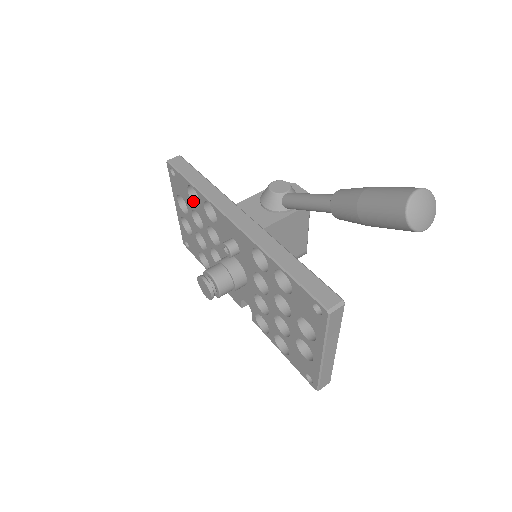
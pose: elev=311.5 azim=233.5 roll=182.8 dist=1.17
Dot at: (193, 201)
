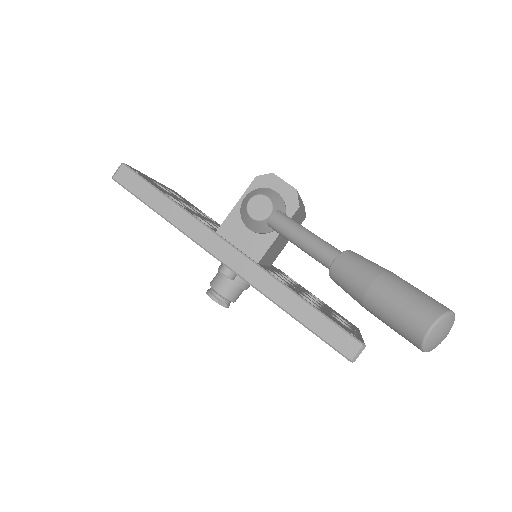
Dot at: occluded
